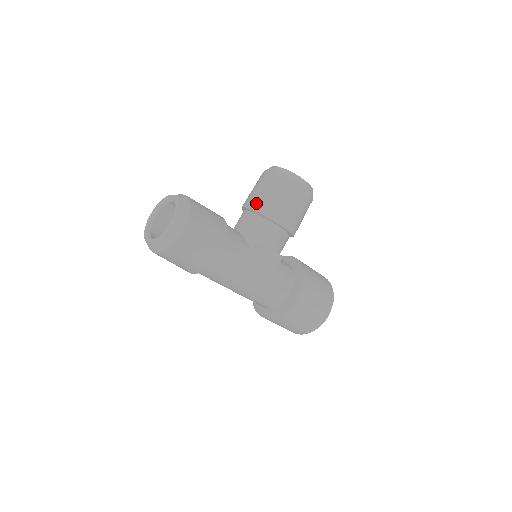
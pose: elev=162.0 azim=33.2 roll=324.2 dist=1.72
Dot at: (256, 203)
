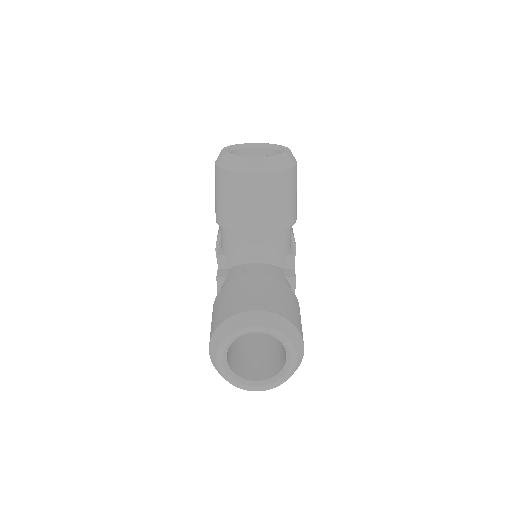
Dot at: (268, 223)
